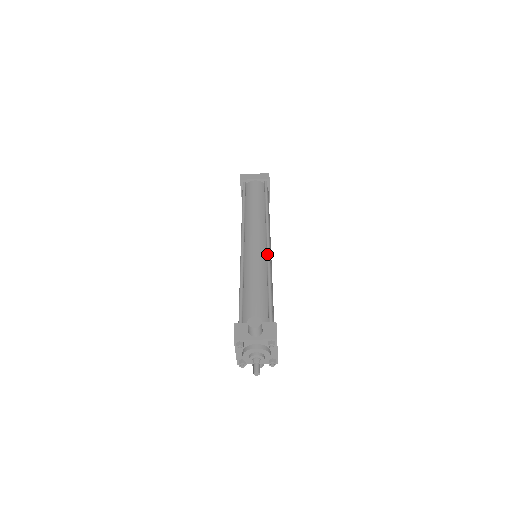
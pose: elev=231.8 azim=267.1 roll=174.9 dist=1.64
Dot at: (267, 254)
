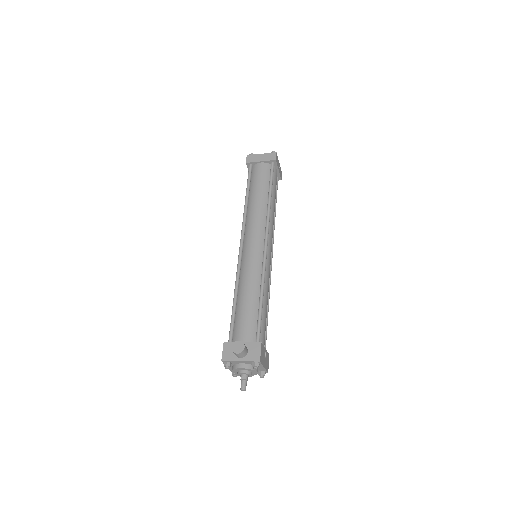
Dot at: (263, 260)
